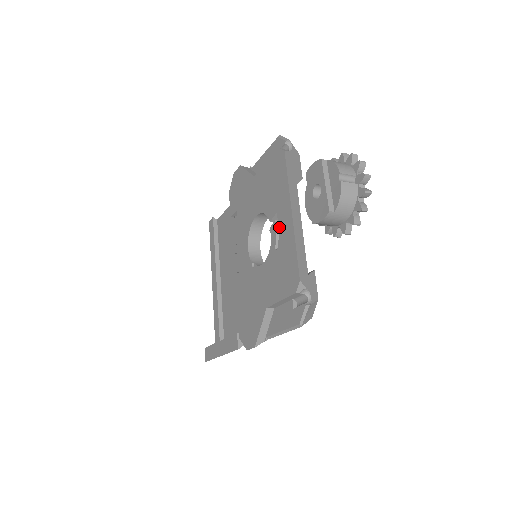
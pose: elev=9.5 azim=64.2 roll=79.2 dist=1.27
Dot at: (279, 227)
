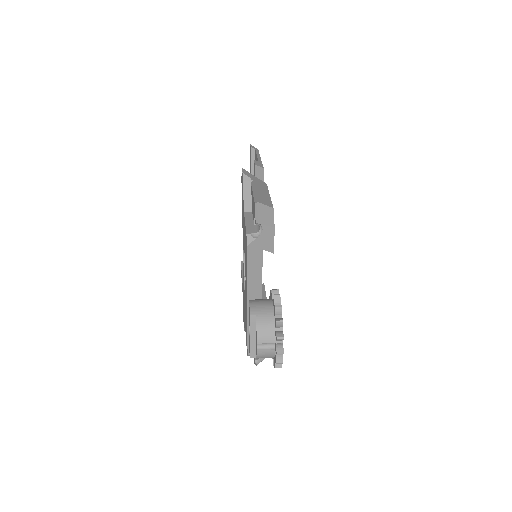
Dot at: occluded
